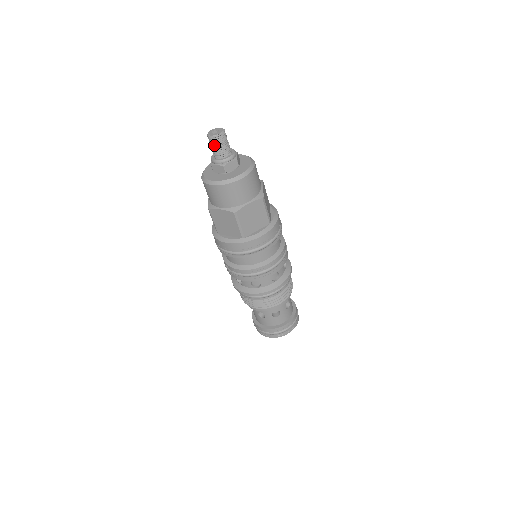
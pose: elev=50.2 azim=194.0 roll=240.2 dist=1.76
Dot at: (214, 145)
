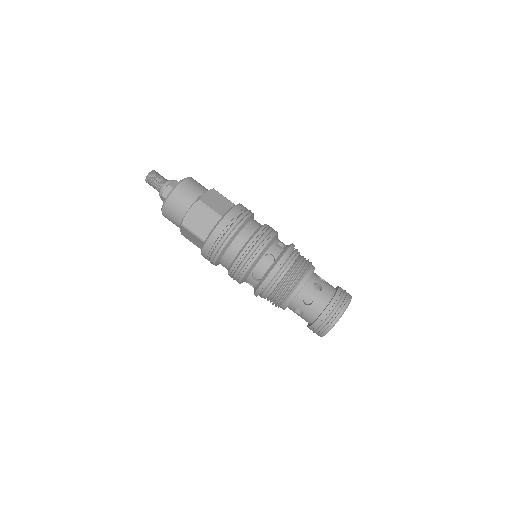
Dot at: (154, 181)
